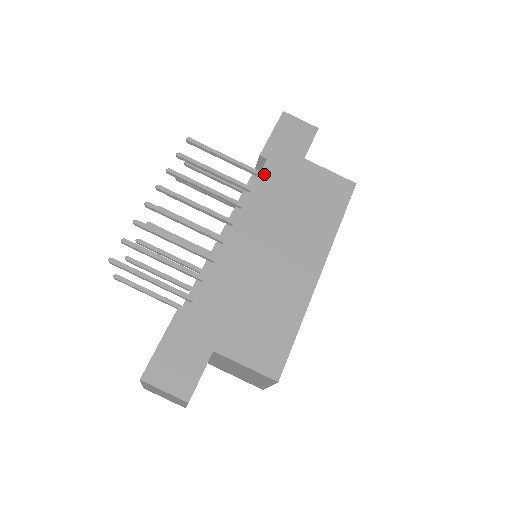
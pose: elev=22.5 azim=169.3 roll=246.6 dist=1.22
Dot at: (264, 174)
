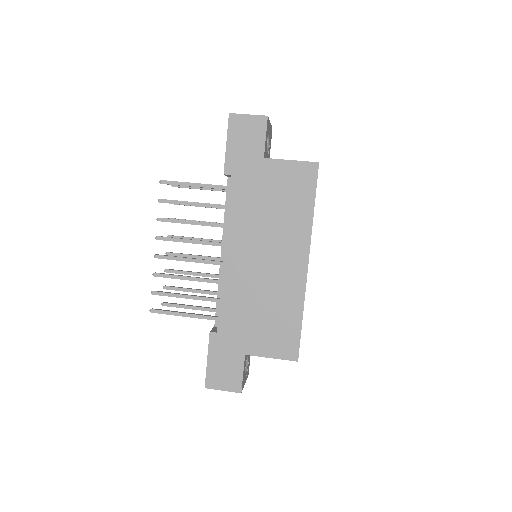
Dot at: (233, 192)
